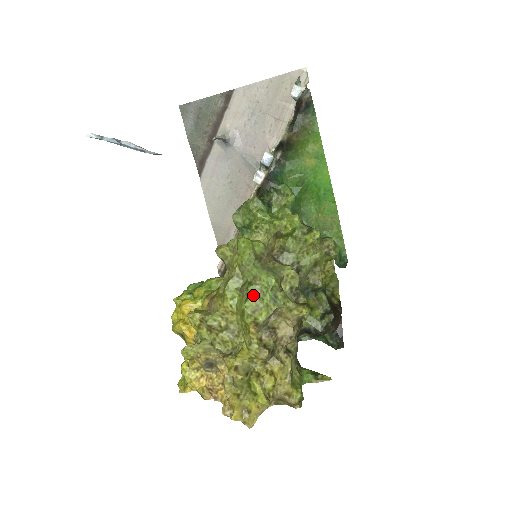
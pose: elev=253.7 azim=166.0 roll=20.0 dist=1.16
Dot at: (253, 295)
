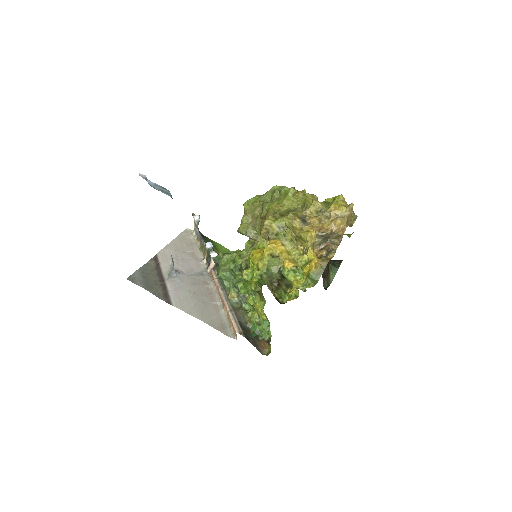
Dot at: (280, 191)
